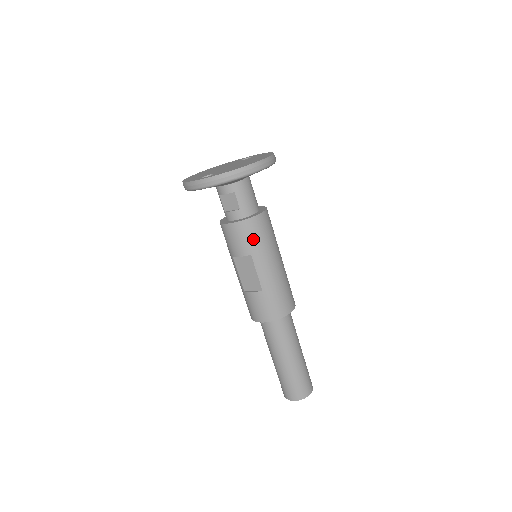
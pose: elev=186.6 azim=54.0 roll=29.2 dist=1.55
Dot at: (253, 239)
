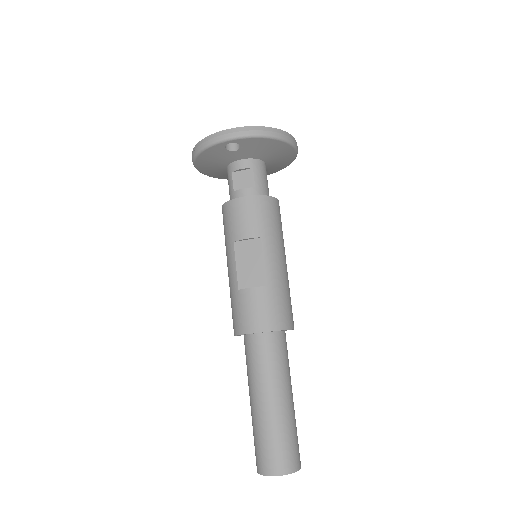
Dot at: (266, 220)
